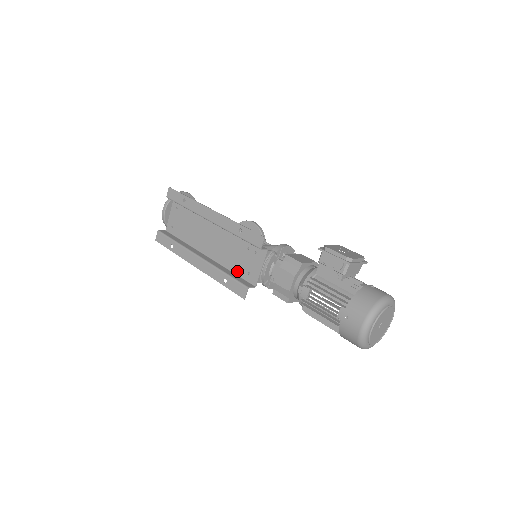
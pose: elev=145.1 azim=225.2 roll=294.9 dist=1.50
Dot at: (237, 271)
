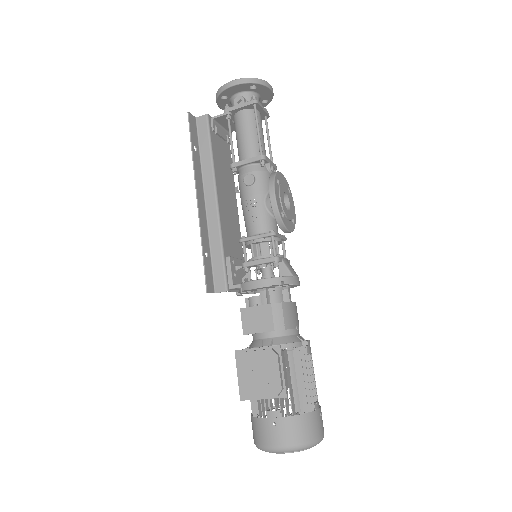
Dot at: occluded
